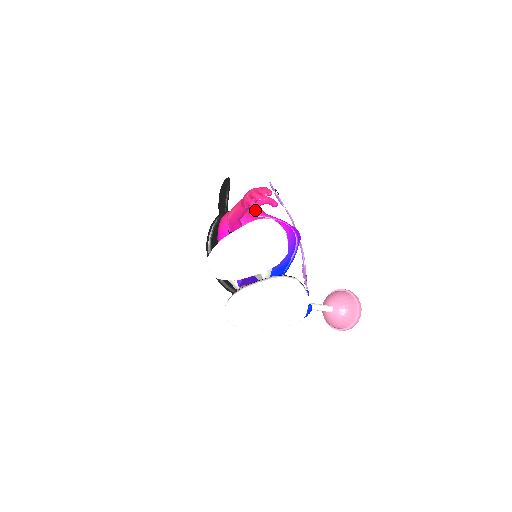
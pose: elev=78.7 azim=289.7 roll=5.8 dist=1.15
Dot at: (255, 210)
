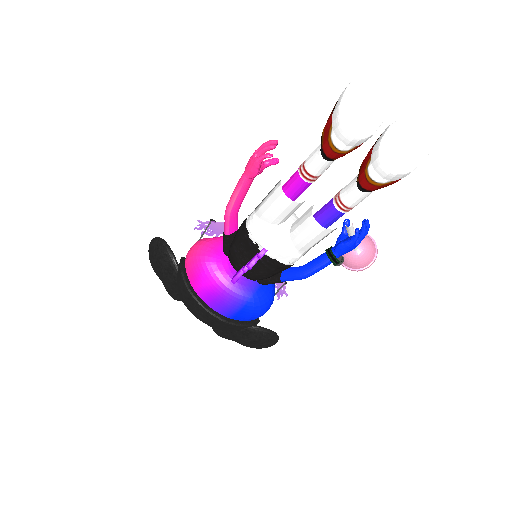
Dot at: occluded
